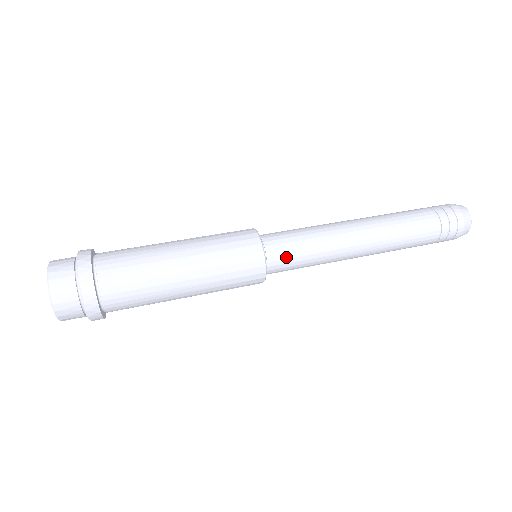
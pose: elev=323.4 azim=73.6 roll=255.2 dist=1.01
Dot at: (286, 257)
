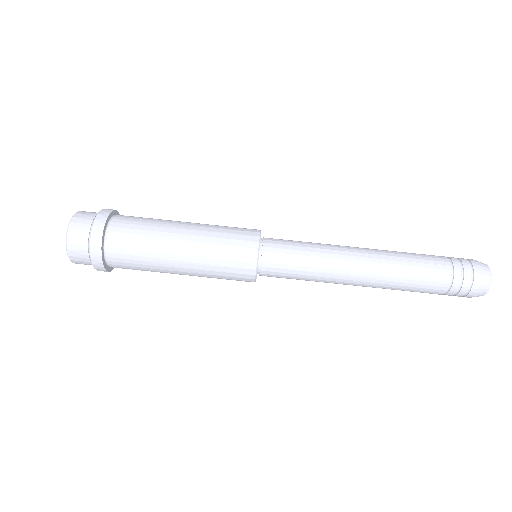
Dot at: (277, 277)
